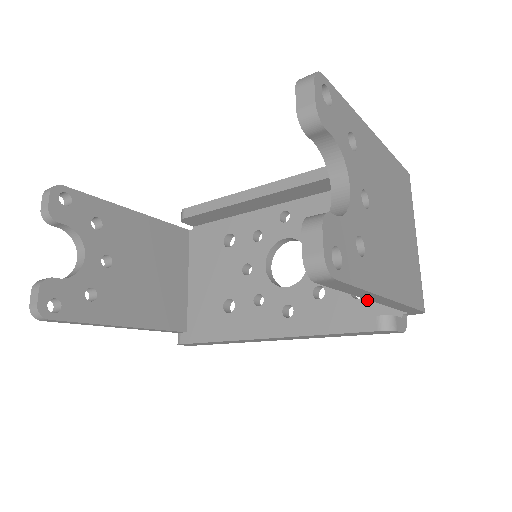
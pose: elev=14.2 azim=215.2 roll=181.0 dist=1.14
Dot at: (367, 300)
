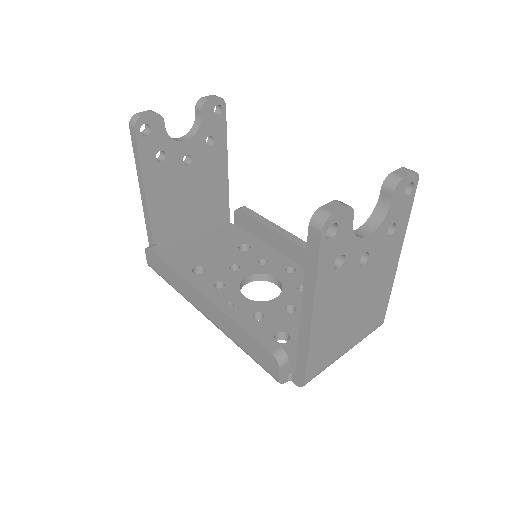
Dot at: occluded
